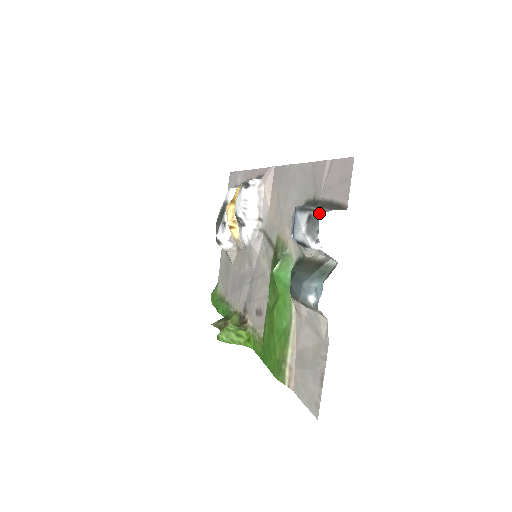
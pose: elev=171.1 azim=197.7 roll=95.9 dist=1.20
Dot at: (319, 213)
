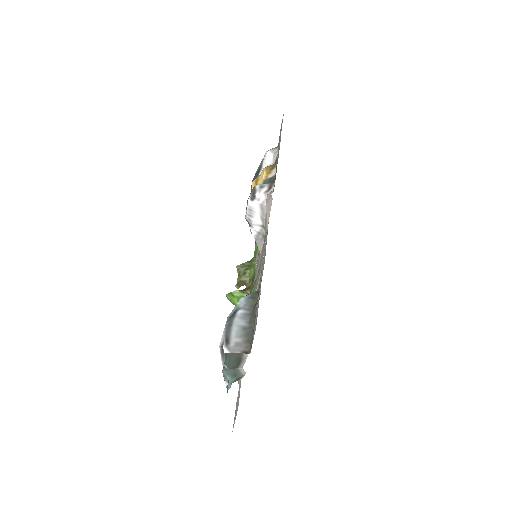
Dot at: (225, 351)
